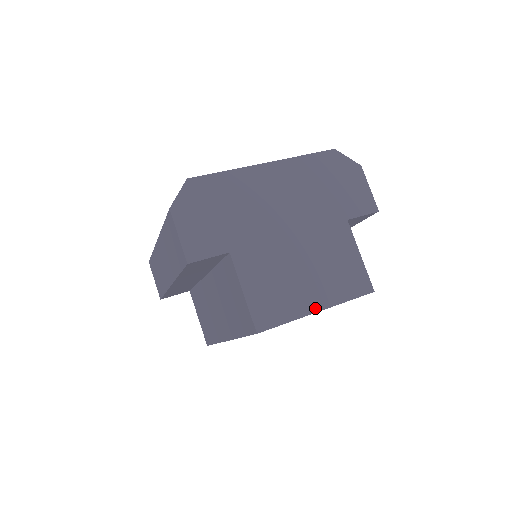
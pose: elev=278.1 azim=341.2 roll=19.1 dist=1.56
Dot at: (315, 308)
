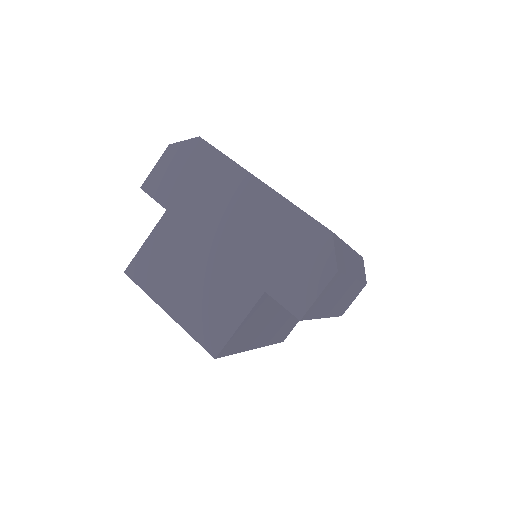
Dot at: (168, 308)
